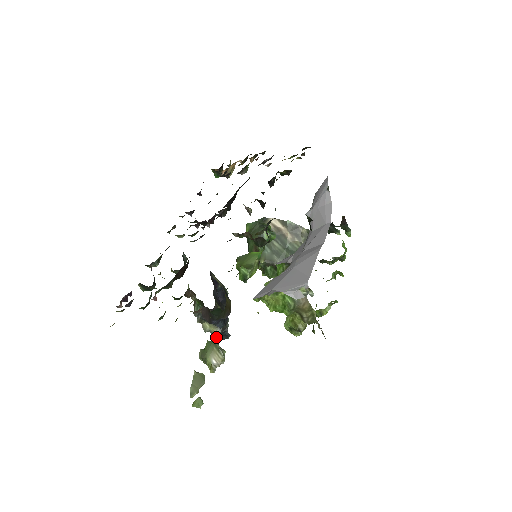
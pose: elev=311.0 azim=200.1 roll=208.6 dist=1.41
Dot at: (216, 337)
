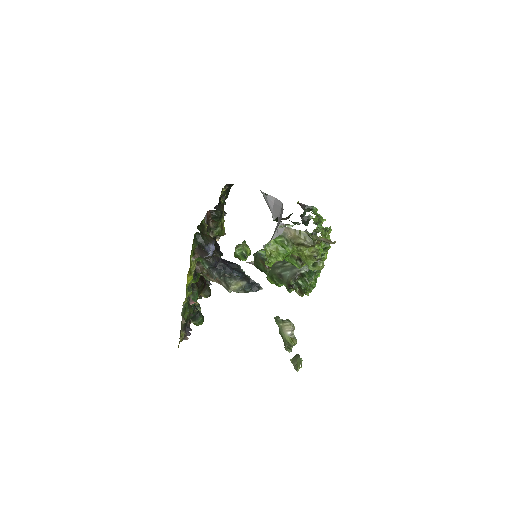
Dot at: (249, 290)
